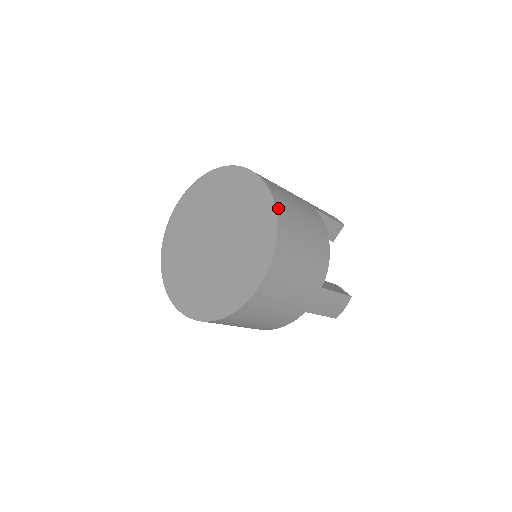
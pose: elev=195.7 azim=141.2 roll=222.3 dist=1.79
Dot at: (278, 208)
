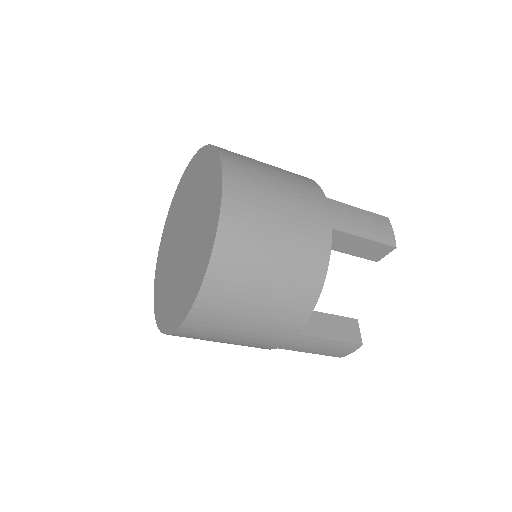
Dot at: (220, 243)
